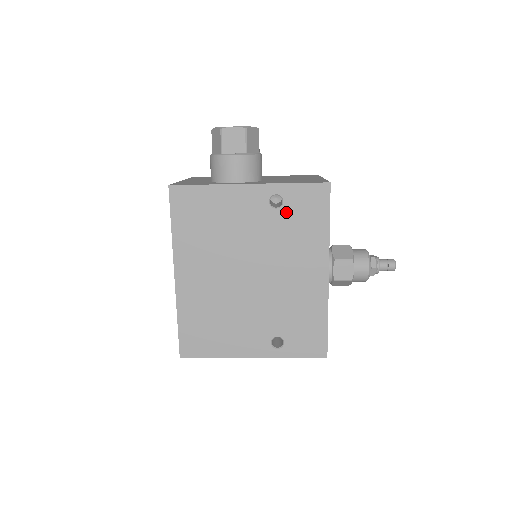
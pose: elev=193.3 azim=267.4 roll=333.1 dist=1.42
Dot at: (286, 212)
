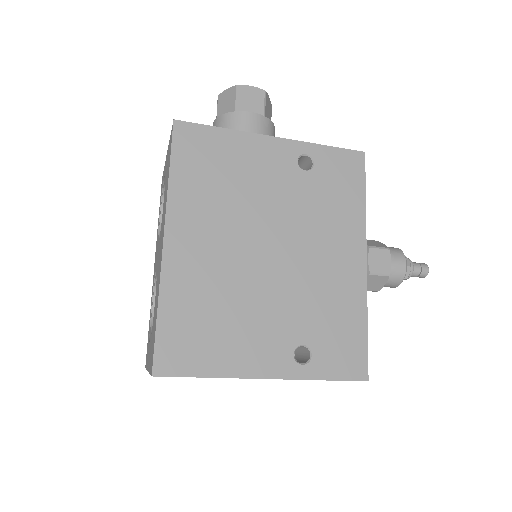
Dot at: (317, 176)
